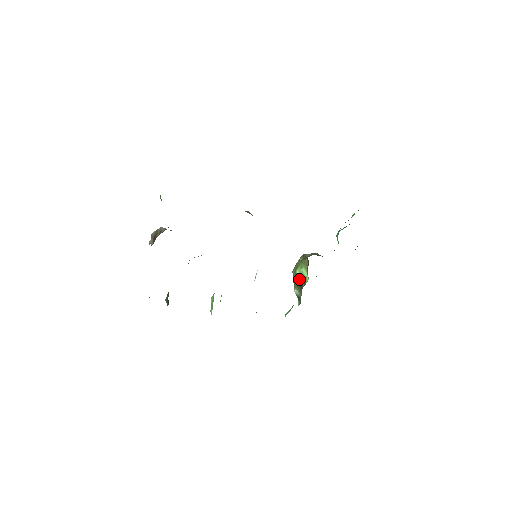
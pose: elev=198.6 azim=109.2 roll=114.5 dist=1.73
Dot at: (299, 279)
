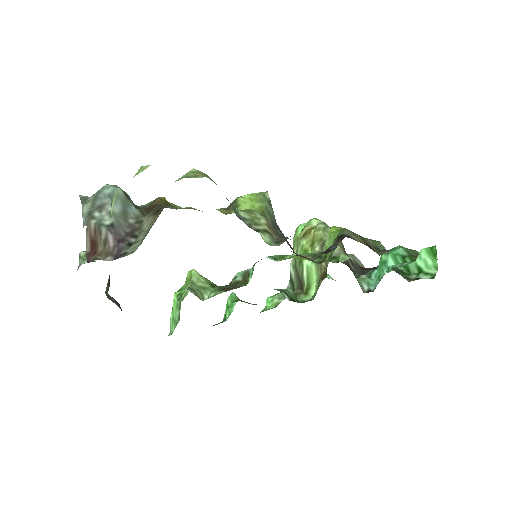
Dot at: (303, 275)
